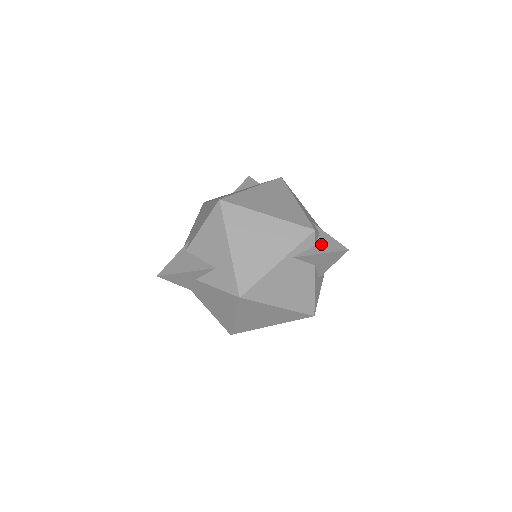
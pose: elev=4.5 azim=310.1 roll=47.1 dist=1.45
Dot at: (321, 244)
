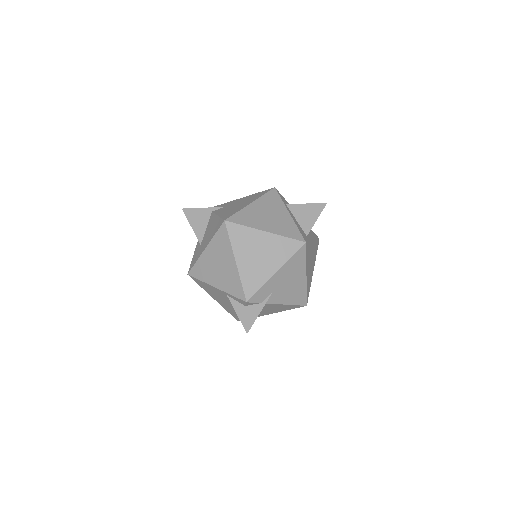
Dot at: (247, 310)
